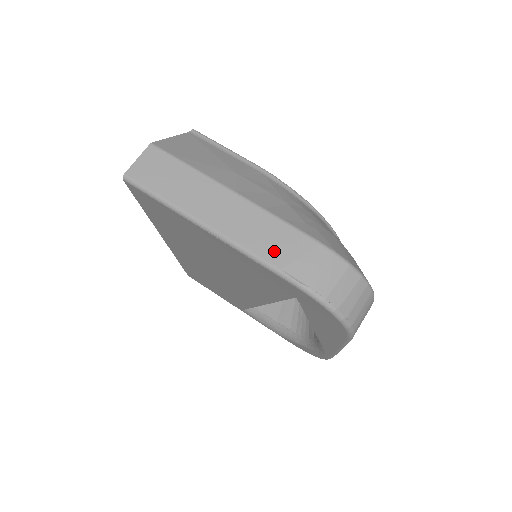
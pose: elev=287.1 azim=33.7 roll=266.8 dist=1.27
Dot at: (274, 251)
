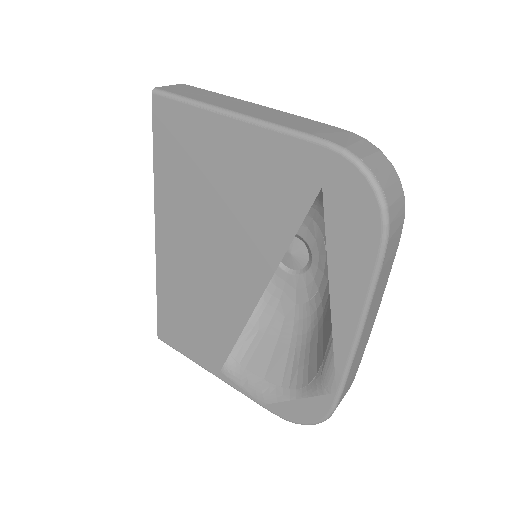
Dot at: (303, 127)
